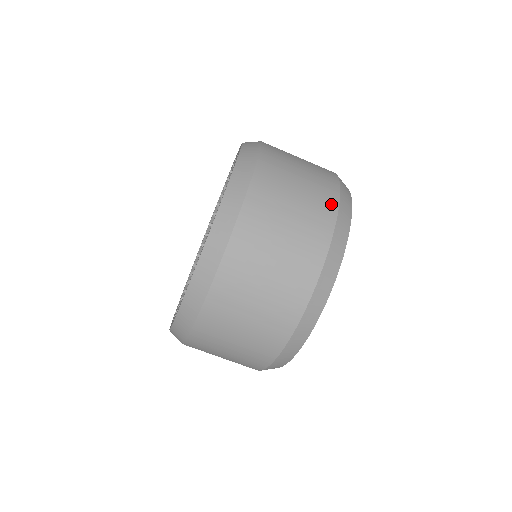
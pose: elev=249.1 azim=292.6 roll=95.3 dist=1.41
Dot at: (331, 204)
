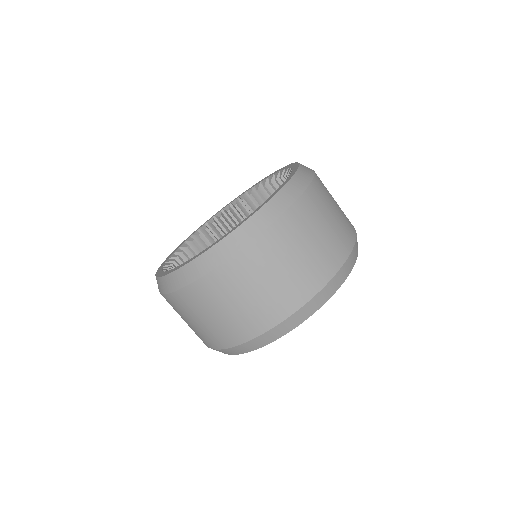
Dot at: (352, 226)
